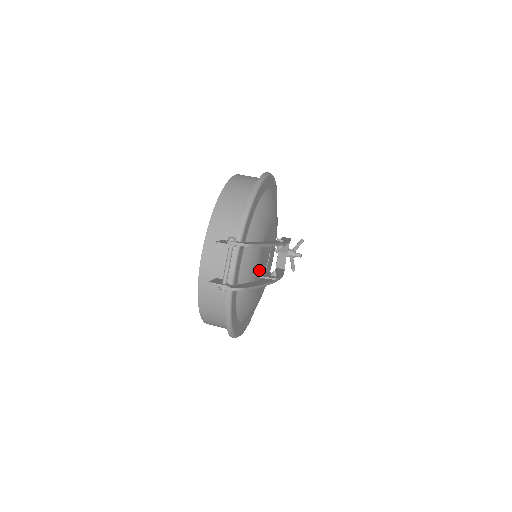
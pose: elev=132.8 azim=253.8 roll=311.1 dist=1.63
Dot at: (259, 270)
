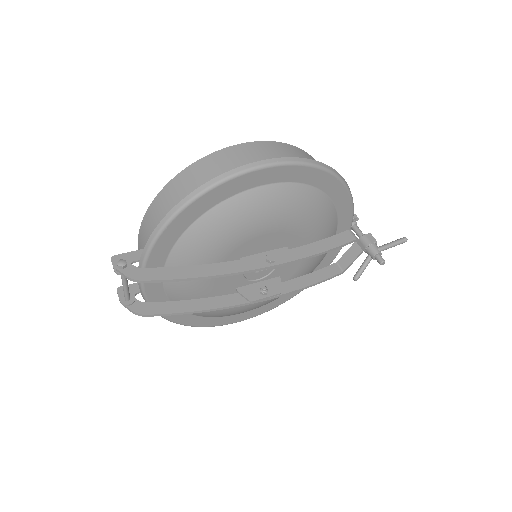
Dot at: (221, 286)
